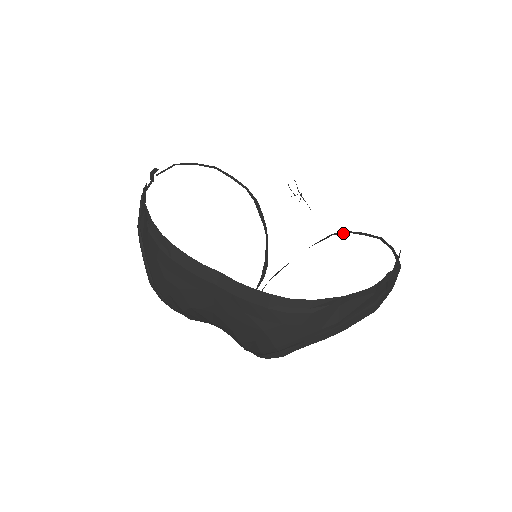
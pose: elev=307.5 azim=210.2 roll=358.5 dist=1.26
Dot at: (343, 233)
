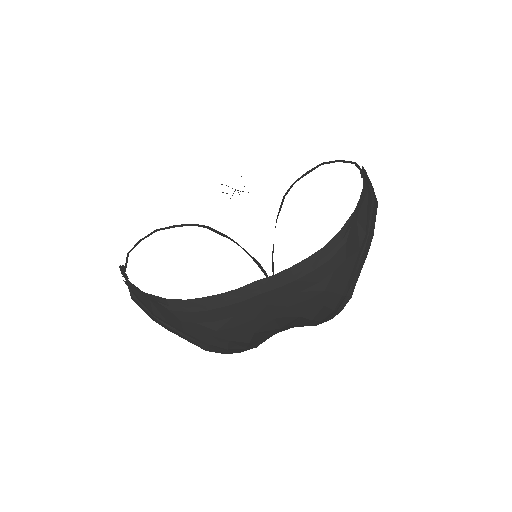
Dot at: (291, 187)
